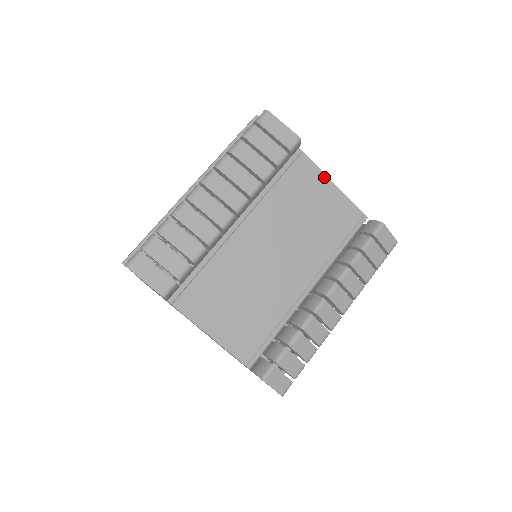
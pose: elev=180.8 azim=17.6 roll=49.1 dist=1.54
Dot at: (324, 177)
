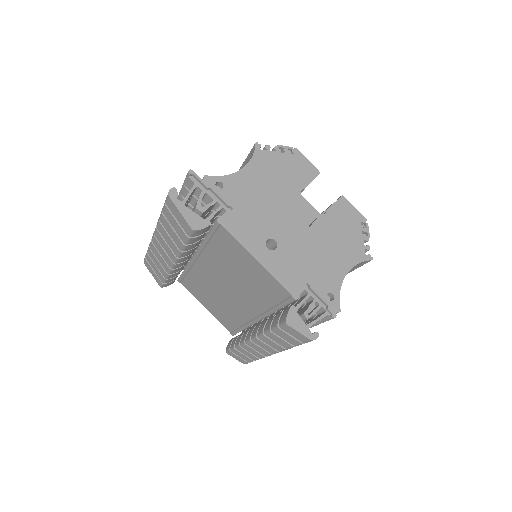
Dot at: (246, 251)
